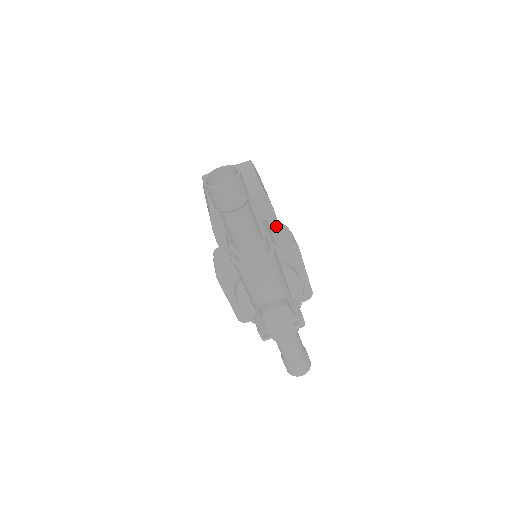
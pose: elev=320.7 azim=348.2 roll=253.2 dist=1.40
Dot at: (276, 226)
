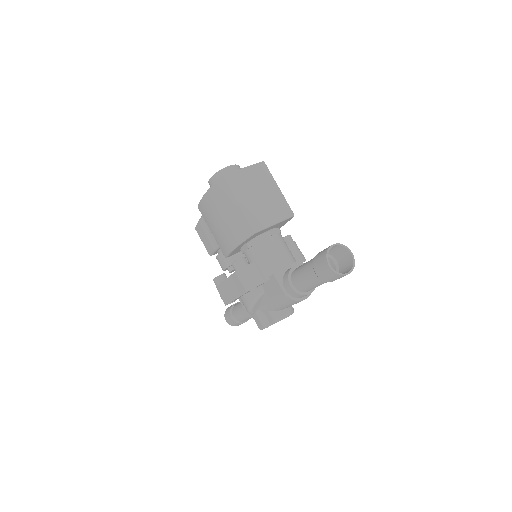
Dot at: (285, 237)
